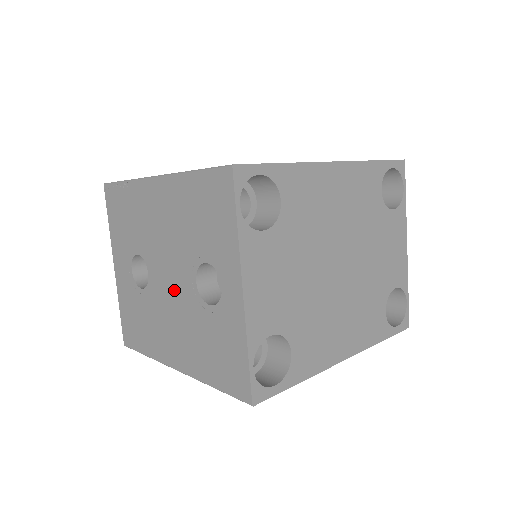
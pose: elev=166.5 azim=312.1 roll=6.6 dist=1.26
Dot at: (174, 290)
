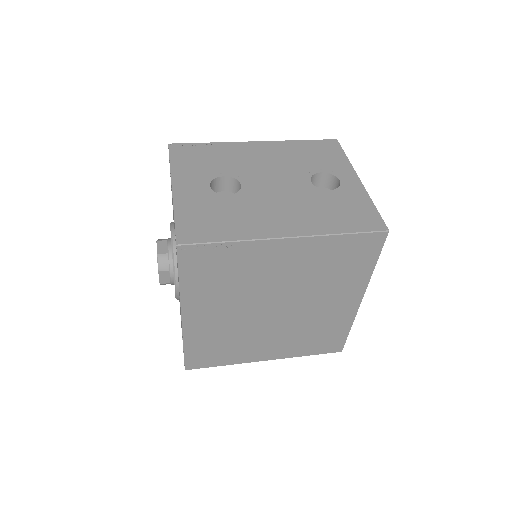
Dot at: (283, 189)
